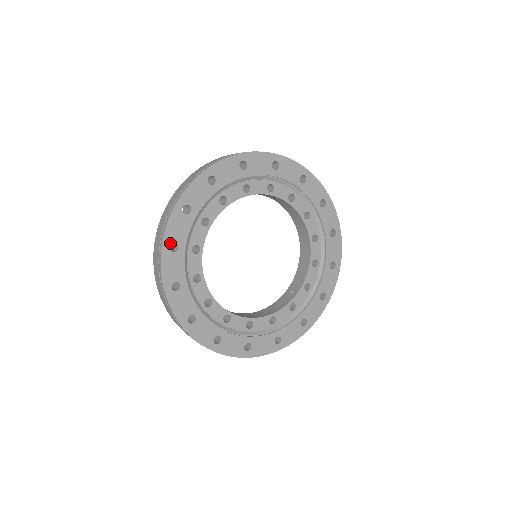
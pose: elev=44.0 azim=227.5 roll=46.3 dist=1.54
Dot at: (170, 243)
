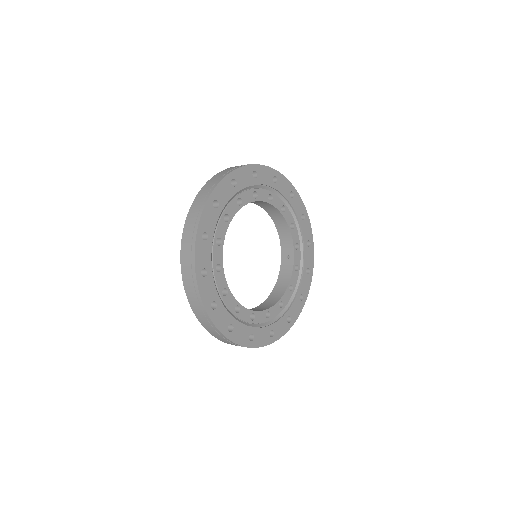
Dot at: (210, 305)
